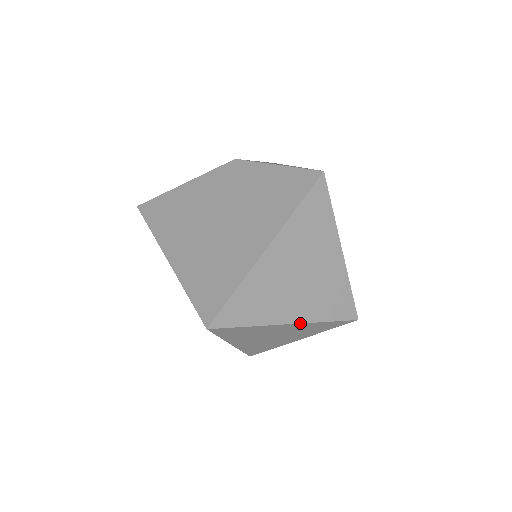
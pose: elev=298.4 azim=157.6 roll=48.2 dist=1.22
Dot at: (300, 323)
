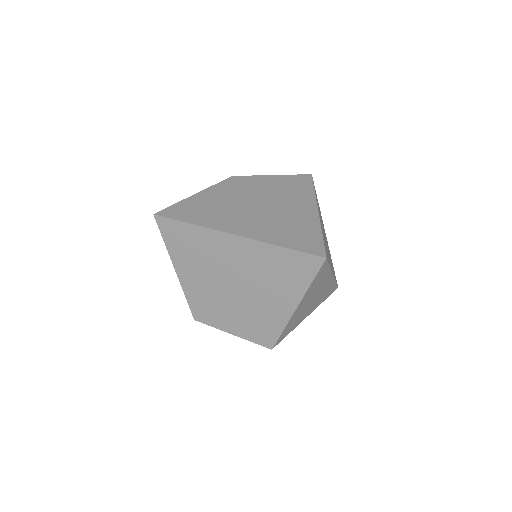
Dot at: occluded
